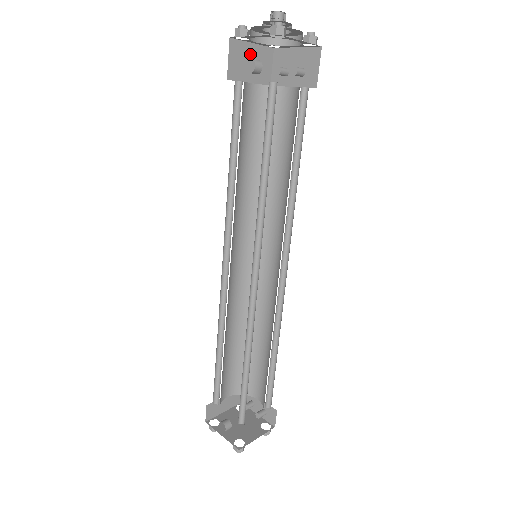
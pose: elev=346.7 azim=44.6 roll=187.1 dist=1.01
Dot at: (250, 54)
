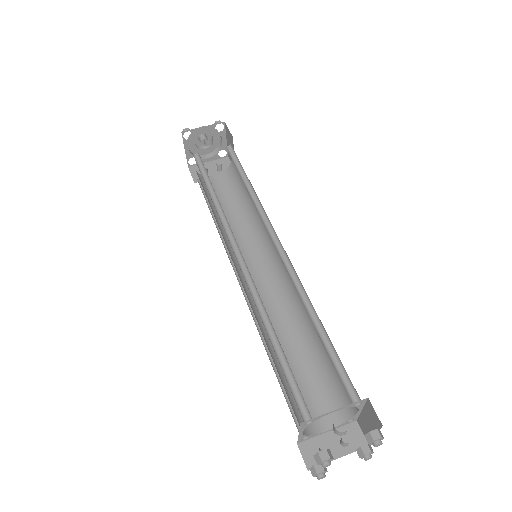
Dot at: occluded
